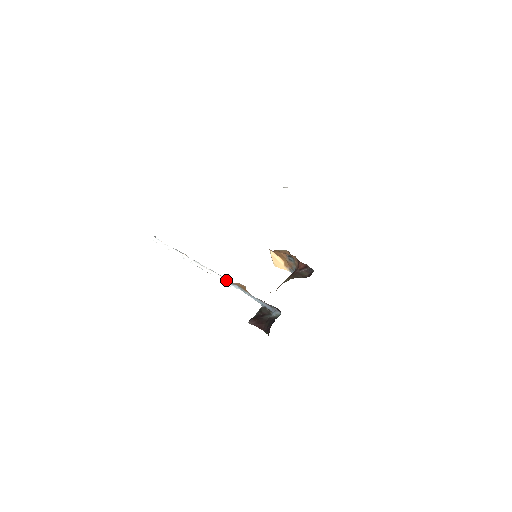
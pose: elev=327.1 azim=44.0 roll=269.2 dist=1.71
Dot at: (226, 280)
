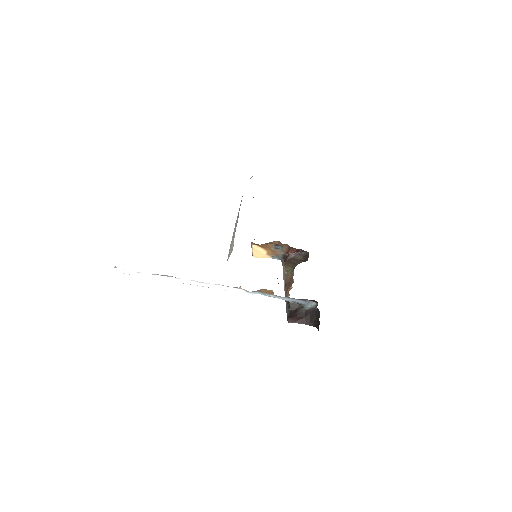
Dot at: (241, 290)
